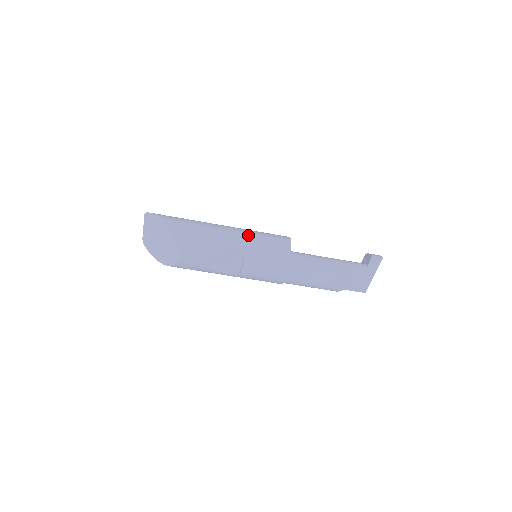
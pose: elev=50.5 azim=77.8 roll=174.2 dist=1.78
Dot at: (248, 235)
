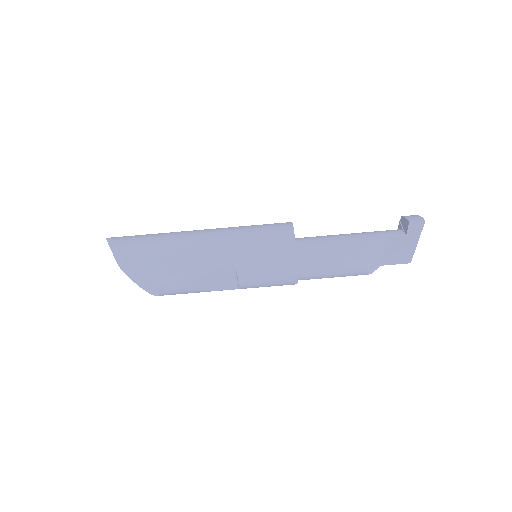
Dot at: (236, 239)
